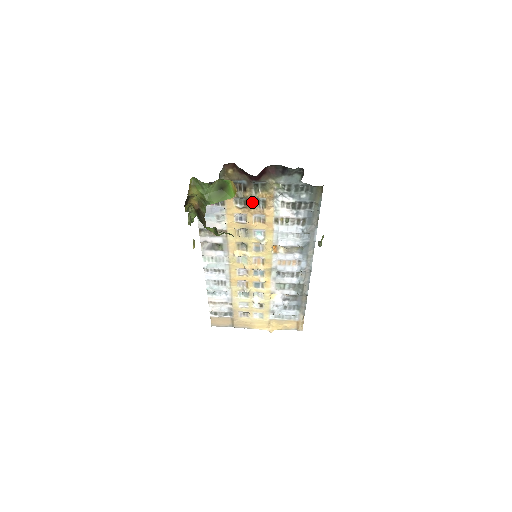
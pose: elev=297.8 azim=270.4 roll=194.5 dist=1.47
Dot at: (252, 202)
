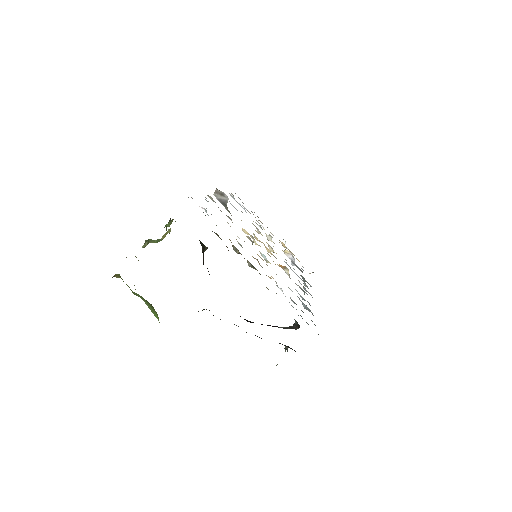
Dot at: occluded
